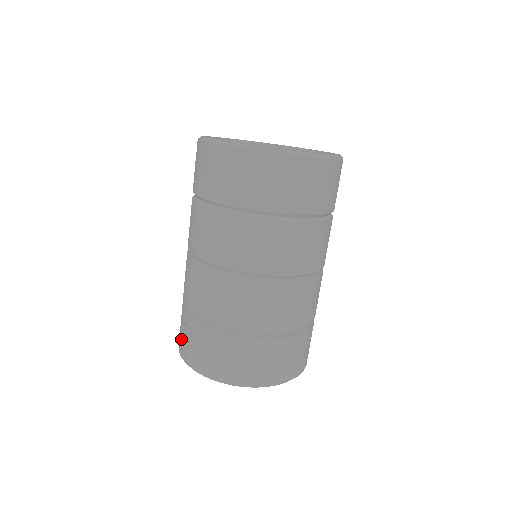
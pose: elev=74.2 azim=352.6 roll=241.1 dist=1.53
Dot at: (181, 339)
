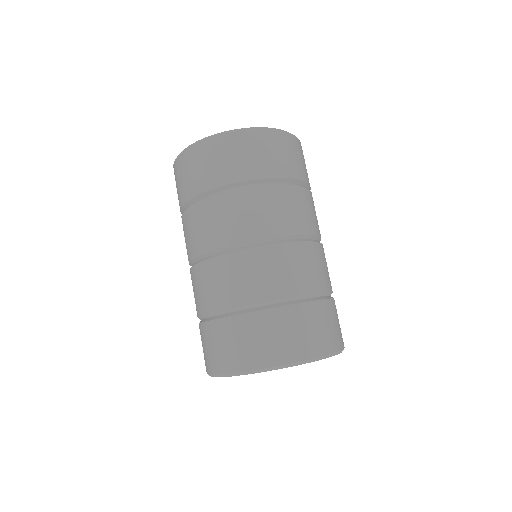
Dot at: occluded
